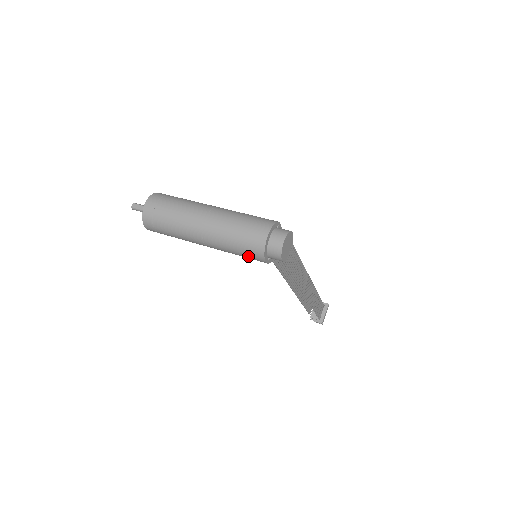
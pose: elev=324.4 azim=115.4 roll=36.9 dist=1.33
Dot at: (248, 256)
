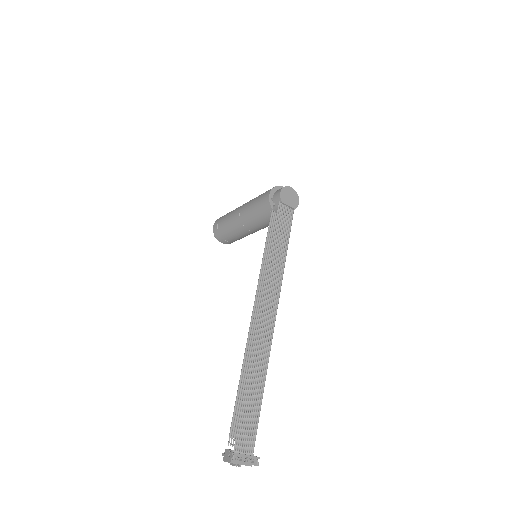
Dot at: (261, 197)
